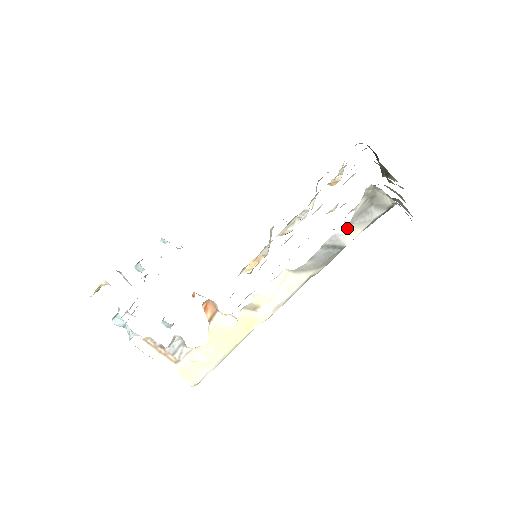
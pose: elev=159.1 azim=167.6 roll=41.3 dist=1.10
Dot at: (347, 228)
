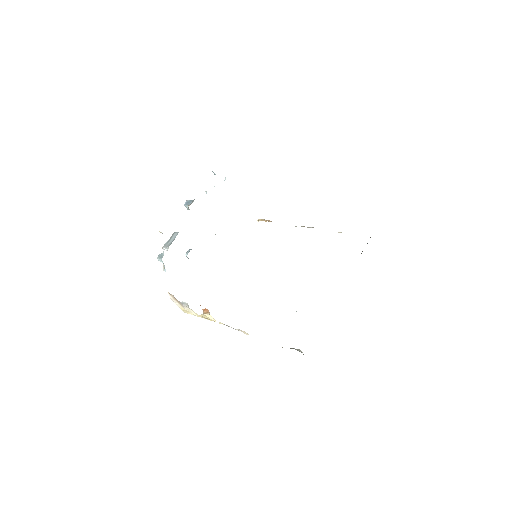
Dot at: occluded
